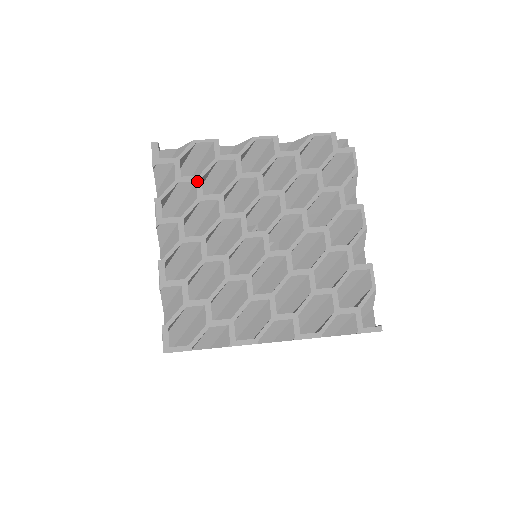
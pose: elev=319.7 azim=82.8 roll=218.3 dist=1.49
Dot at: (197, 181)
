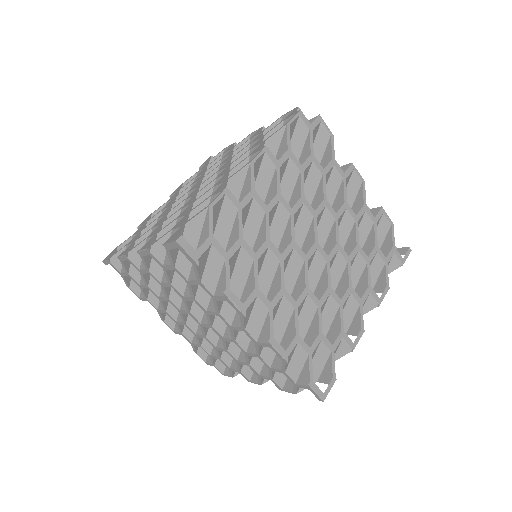
Dot at: (242, 245)
